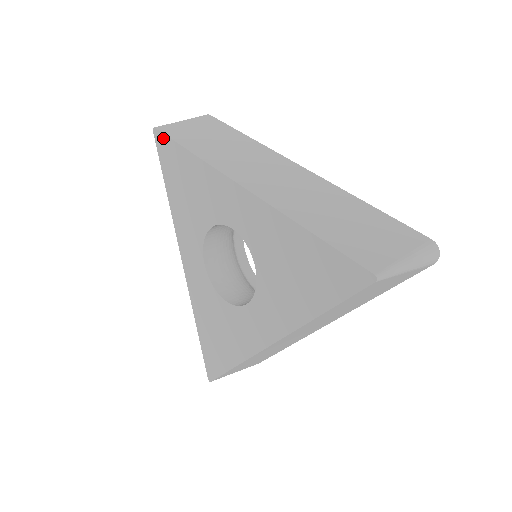
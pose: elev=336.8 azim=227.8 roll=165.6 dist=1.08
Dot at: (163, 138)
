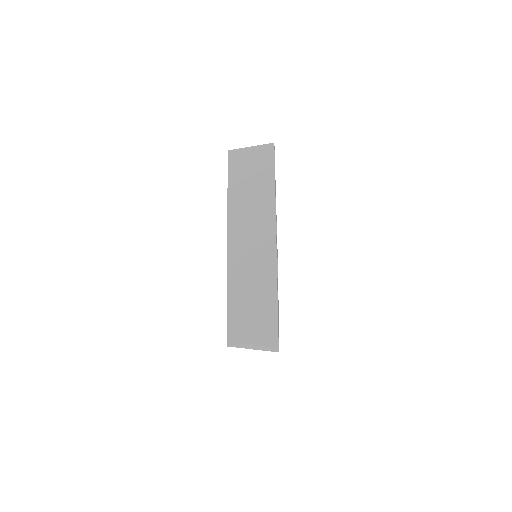
Dot at: occluded
